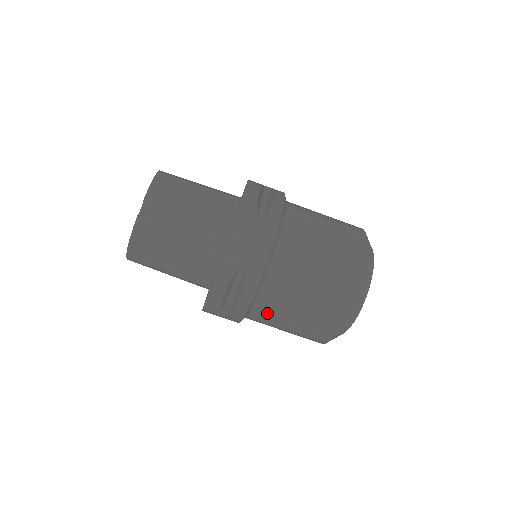
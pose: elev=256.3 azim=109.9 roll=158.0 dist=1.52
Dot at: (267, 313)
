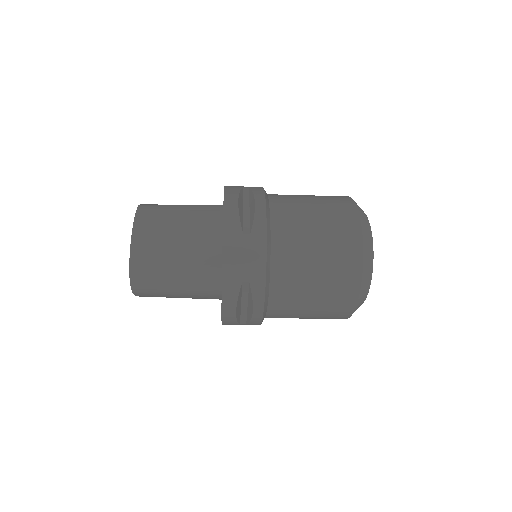
Dot at: occluded
